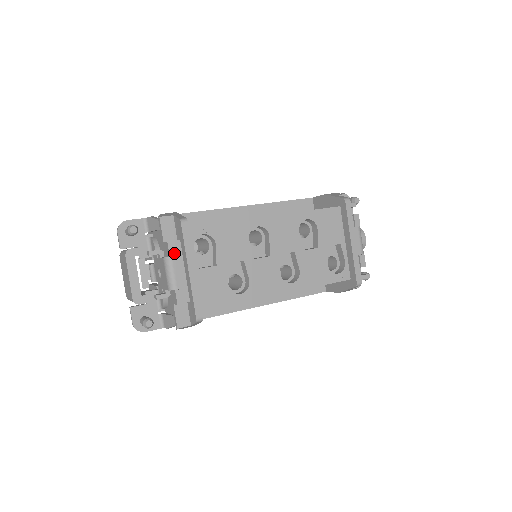
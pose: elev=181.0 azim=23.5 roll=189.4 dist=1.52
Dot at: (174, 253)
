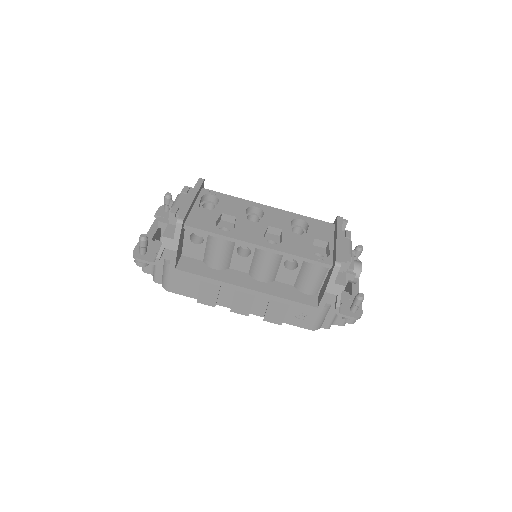
Dot at: (185, 191)
